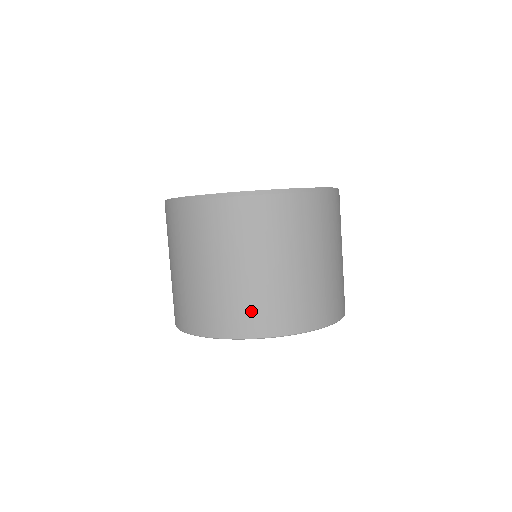
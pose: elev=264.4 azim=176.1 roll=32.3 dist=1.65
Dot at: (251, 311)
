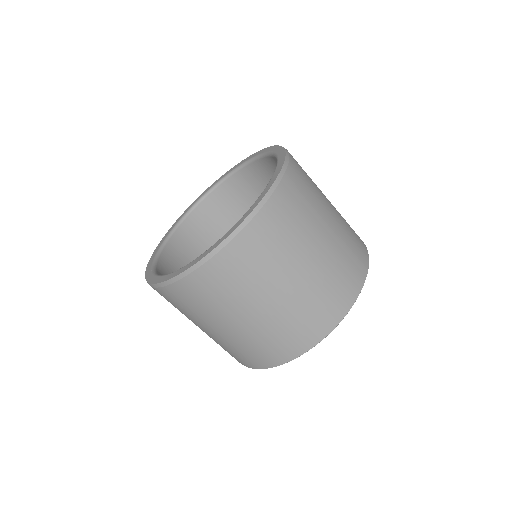
Dot at: (247, 354)
